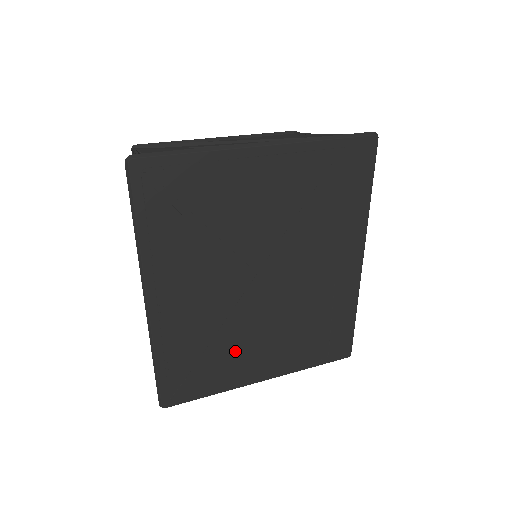
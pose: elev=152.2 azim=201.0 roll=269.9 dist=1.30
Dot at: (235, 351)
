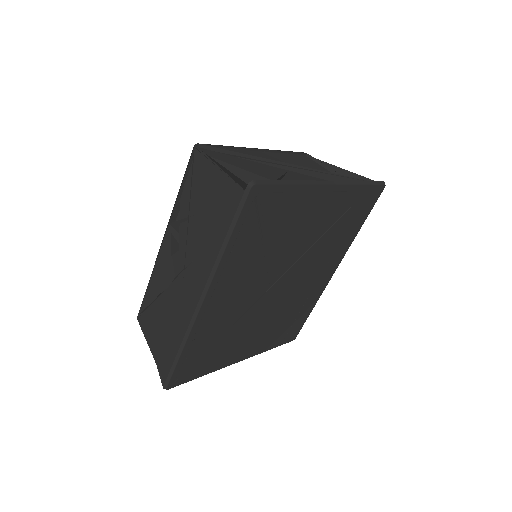
Dot at: (235, 340)
